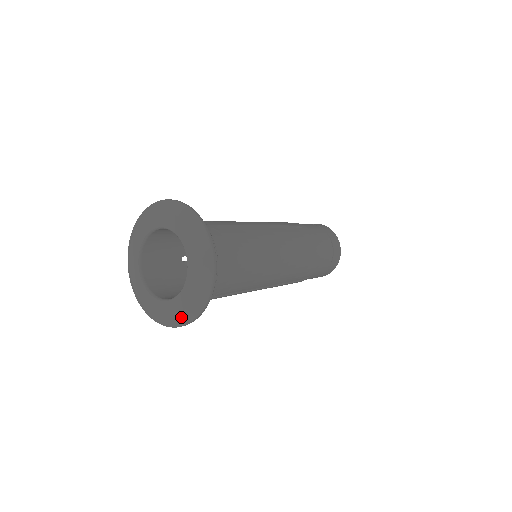
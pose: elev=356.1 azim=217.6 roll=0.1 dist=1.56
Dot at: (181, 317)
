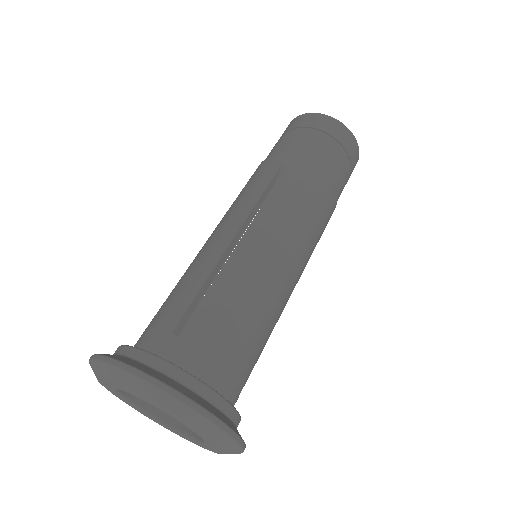
Dot at: occluded
